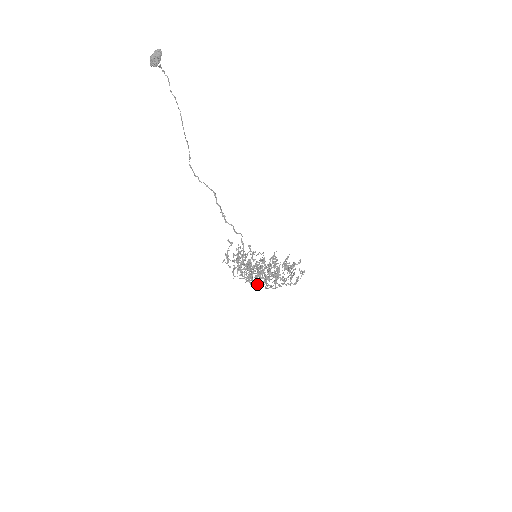
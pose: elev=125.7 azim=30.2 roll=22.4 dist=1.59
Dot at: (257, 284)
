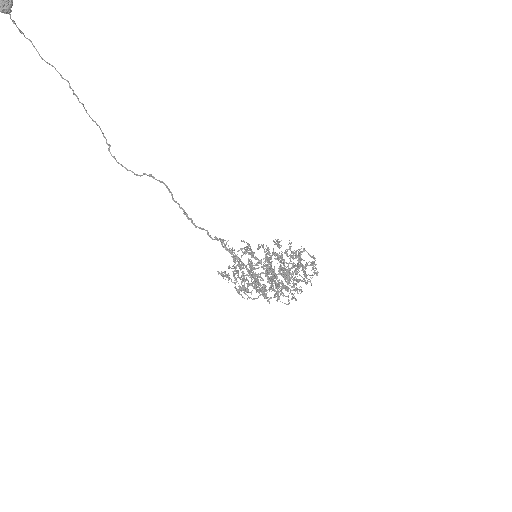
Dot at: (278, 295)
